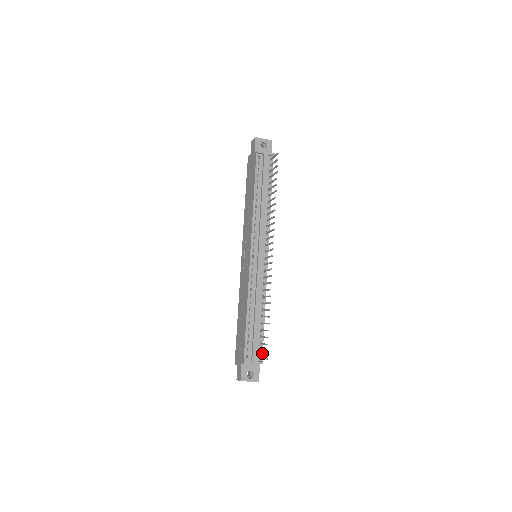
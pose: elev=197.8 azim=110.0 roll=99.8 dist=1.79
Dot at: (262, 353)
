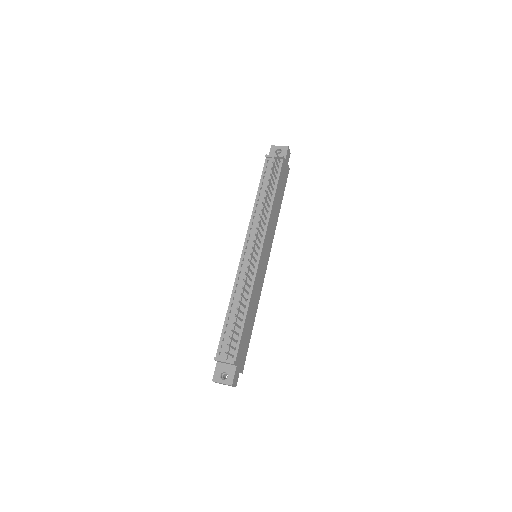
Dot at: (237, 353)
